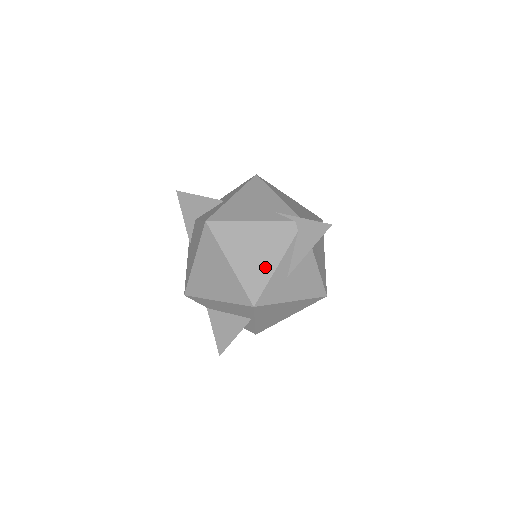
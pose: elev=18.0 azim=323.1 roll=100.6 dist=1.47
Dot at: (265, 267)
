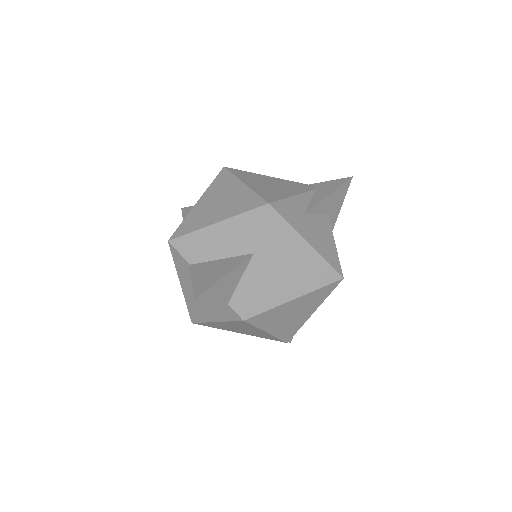
Dot at: (283, 192)
